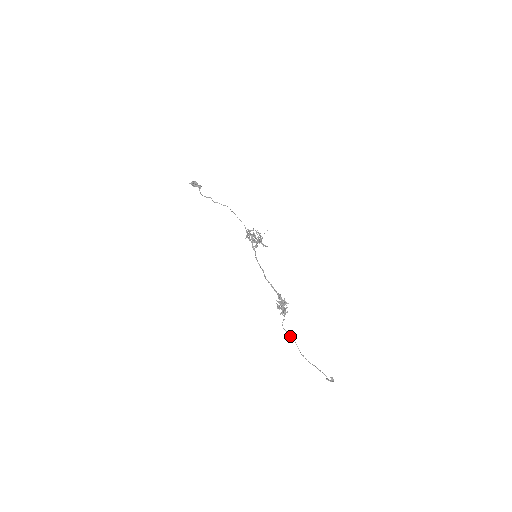
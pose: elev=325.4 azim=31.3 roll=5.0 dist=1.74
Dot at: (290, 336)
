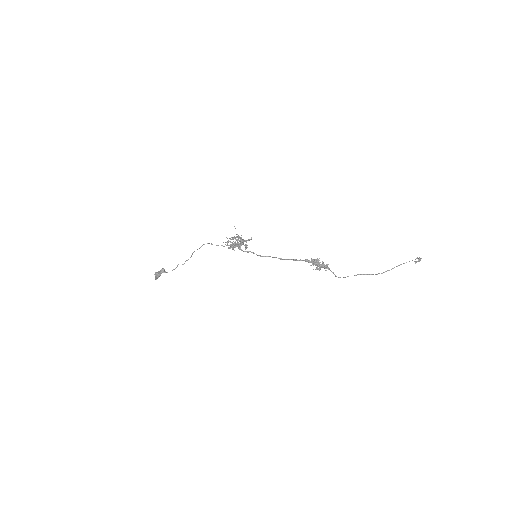
Dot at: occluded
